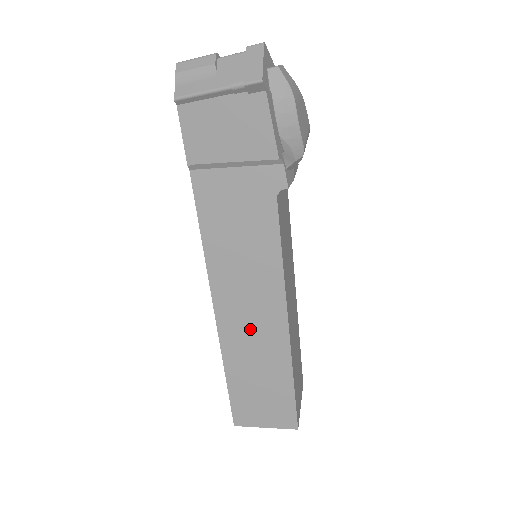
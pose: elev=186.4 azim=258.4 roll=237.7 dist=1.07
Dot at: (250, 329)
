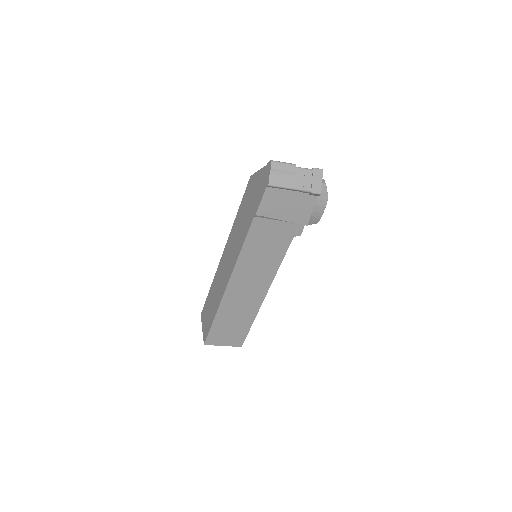
Dot at: (243, 297)
